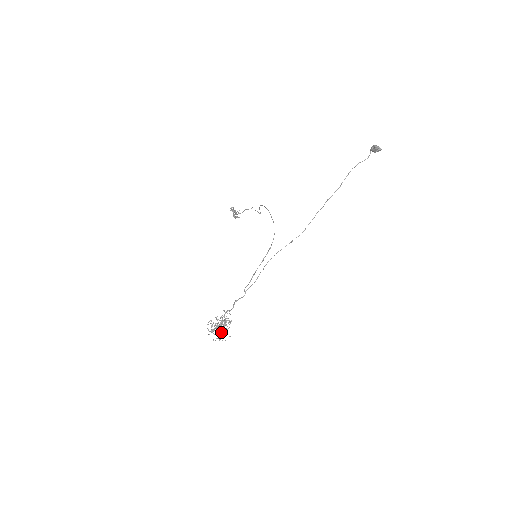
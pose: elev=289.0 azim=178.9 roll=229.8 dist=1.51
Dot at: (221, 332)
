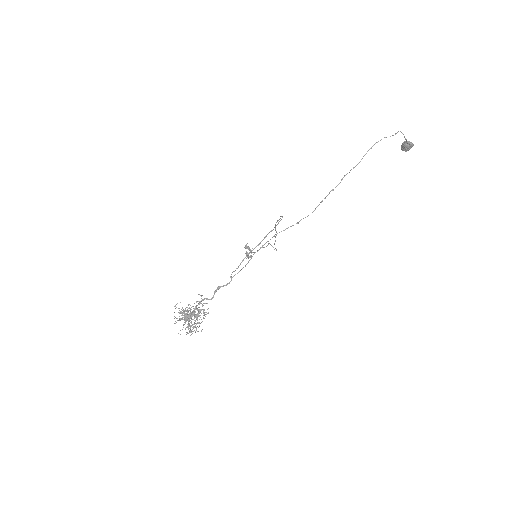
Dot at: (190, 322)
